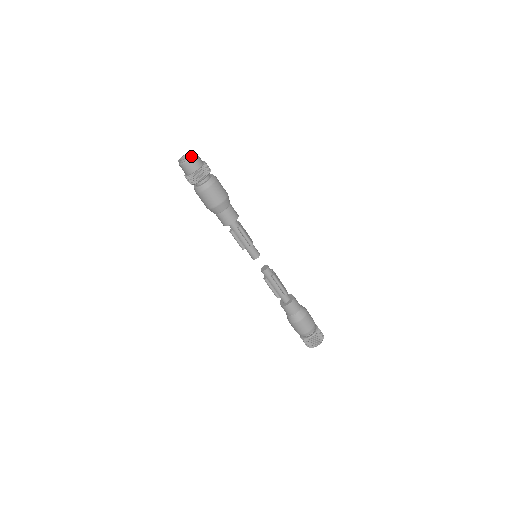
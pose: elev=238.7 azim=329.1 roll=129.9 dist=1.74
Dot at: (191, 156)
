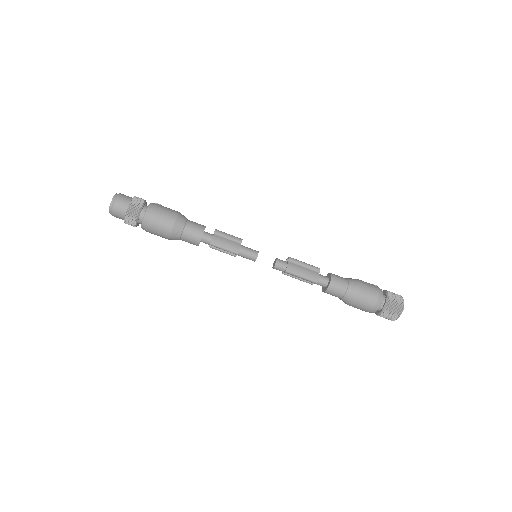
Dot at: (111, 208)
